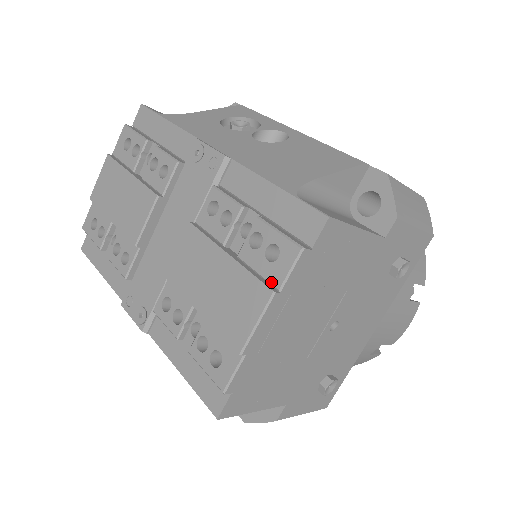
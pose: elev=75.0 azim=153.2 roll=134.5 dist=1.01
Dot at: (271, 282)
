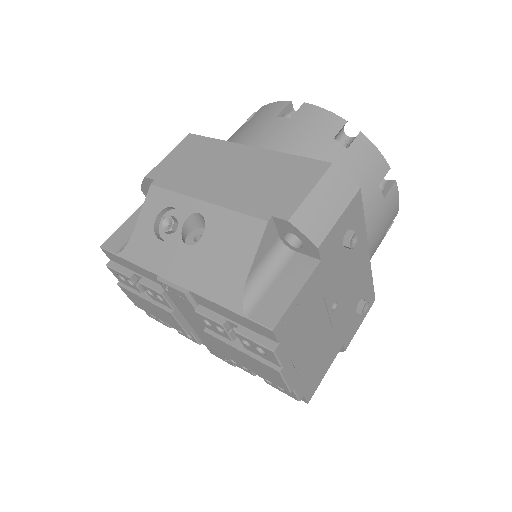
Dot at: (274, 363)
